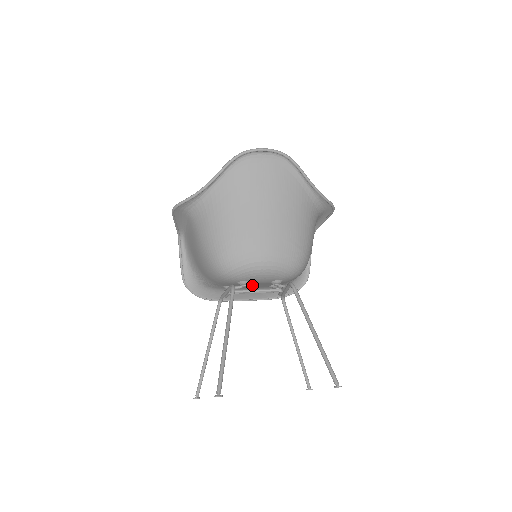
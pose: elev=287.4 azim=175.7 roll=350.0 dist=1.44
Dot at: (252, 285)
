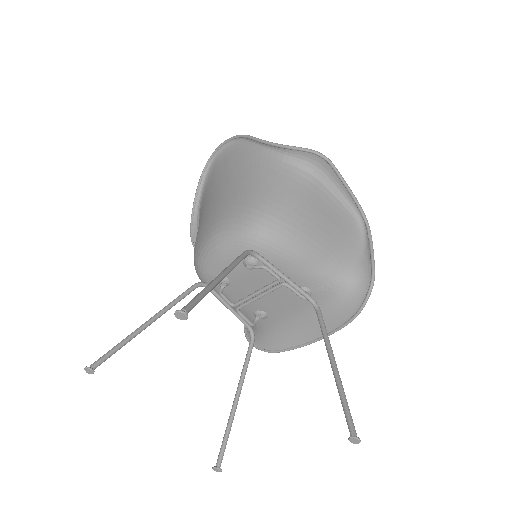
Dot at: occluded
